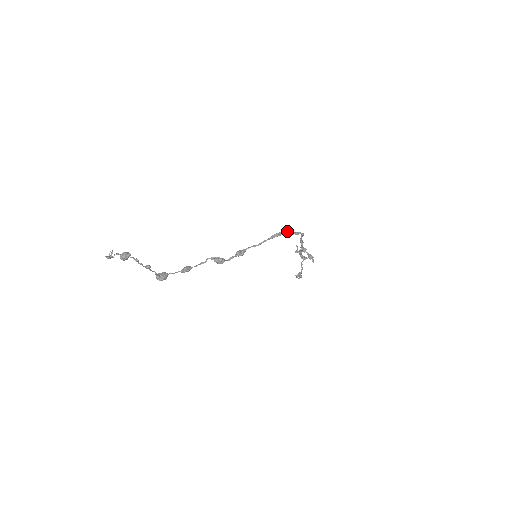
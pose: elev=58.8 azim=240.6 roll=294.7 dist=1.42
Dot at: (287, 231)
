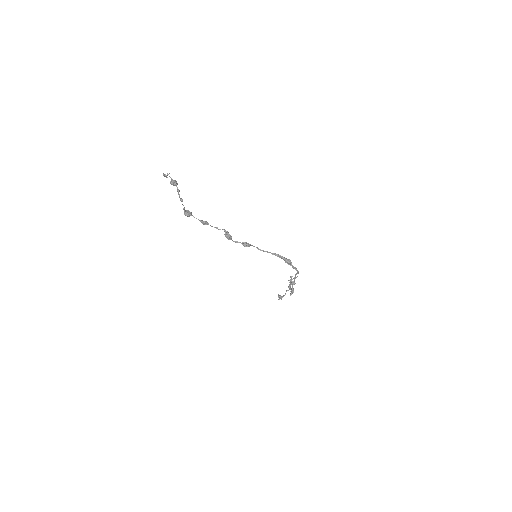
Dot at: (288, 260)
